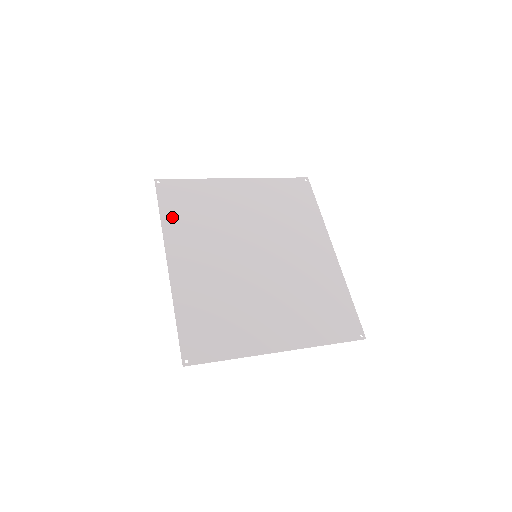
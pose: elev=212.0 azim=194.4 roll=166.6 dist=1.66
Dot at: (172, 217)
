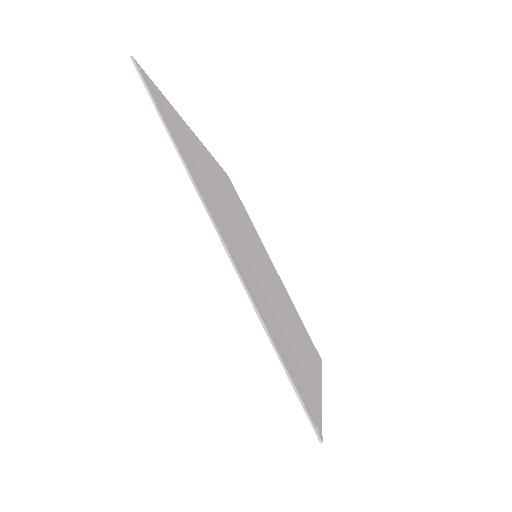
Dot at: occluded
